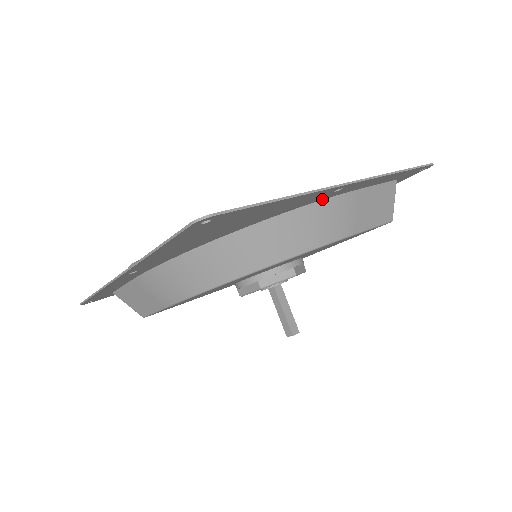
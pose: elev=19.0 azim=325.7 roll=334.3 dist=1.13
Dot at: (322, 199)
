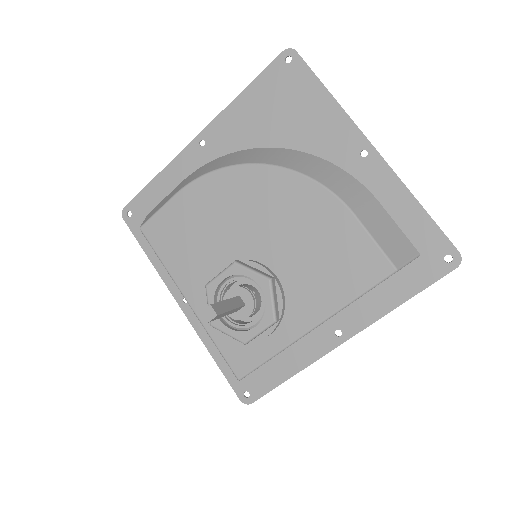
Dot at: (348, 171)
